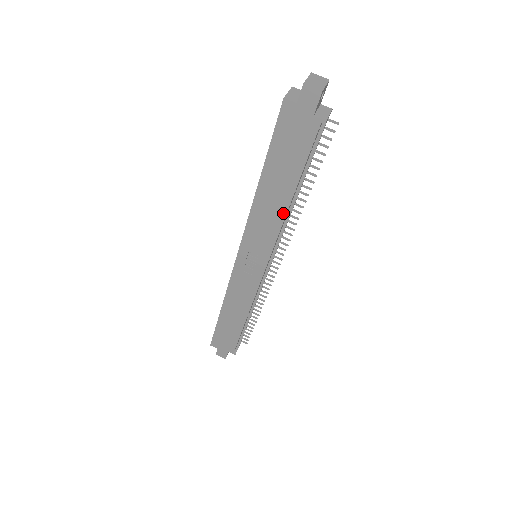
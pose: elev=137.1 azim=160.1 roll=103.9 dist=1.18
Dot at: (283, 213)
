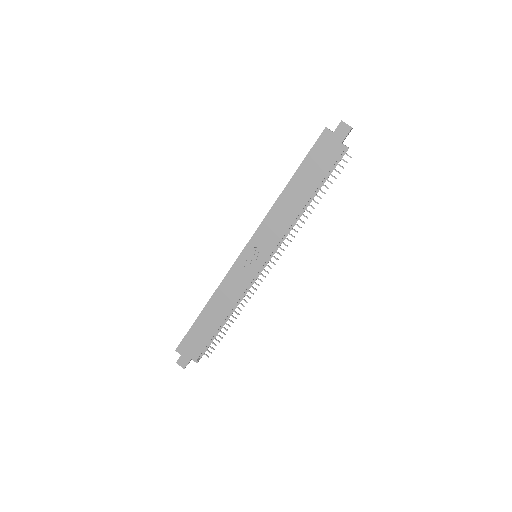
Dot at: (296, 214)
